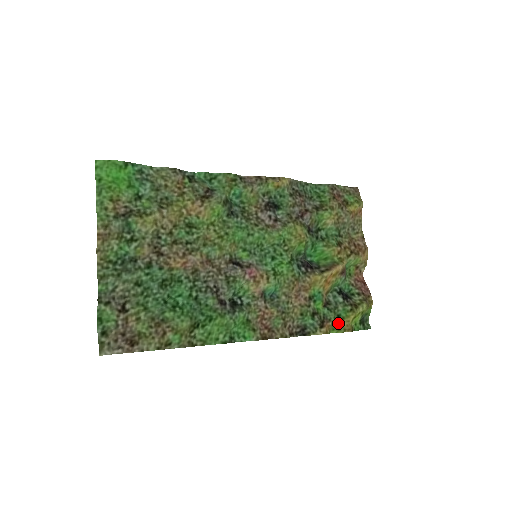
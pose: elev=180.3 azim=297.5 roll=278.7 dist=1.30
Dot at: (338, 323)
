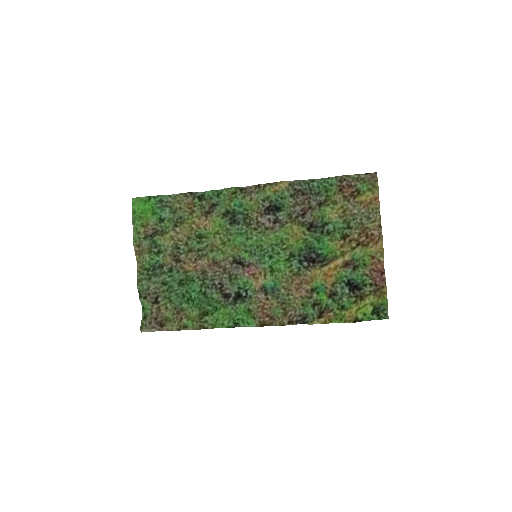
Dot at: (342, 313)
